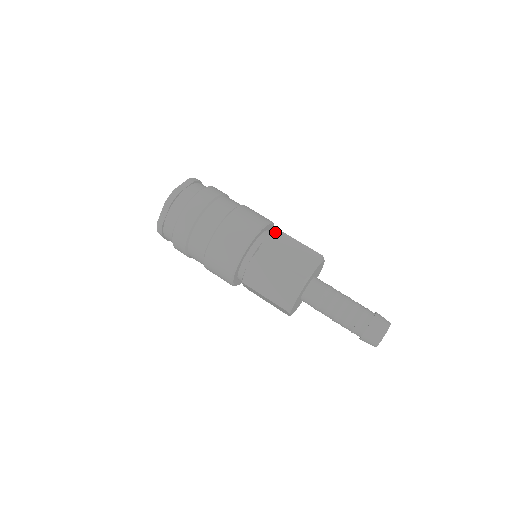
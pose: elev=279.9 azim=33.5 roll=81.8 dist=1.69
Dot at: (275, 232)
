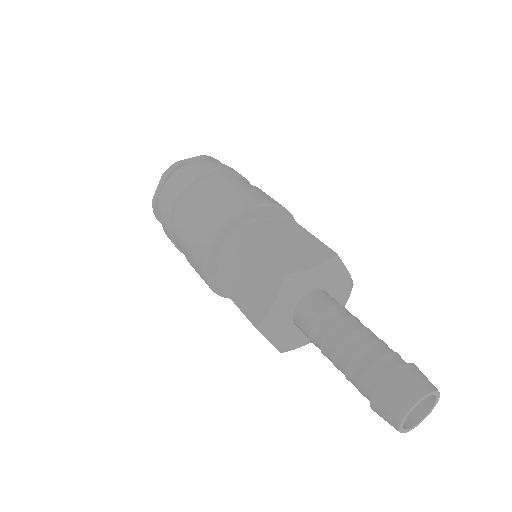
Dot at: (279, 216)
